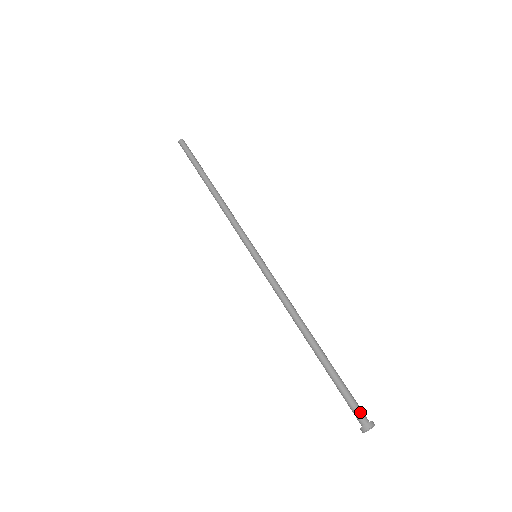
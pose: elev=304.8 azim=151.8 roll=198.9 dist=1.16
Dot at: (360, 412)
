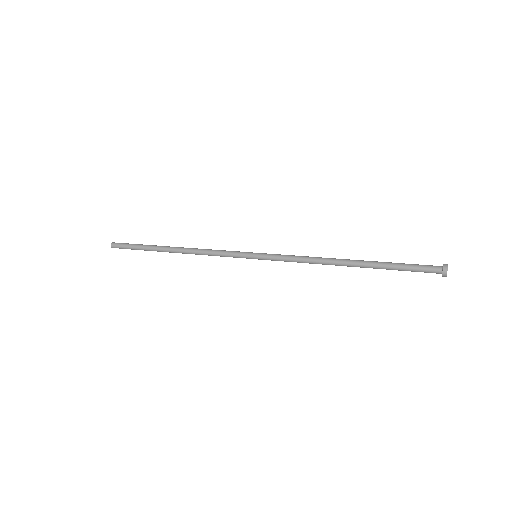
Dot at: (431, 266)
